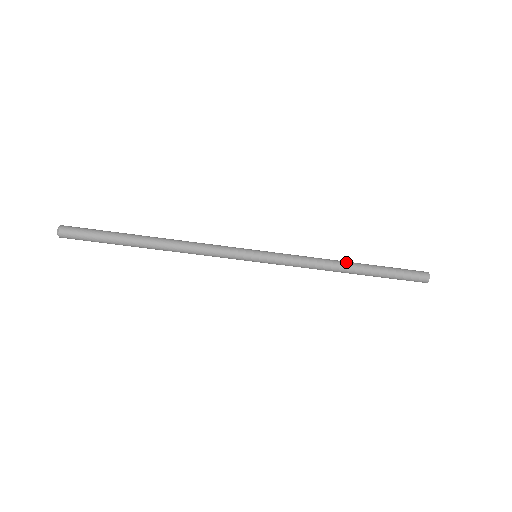
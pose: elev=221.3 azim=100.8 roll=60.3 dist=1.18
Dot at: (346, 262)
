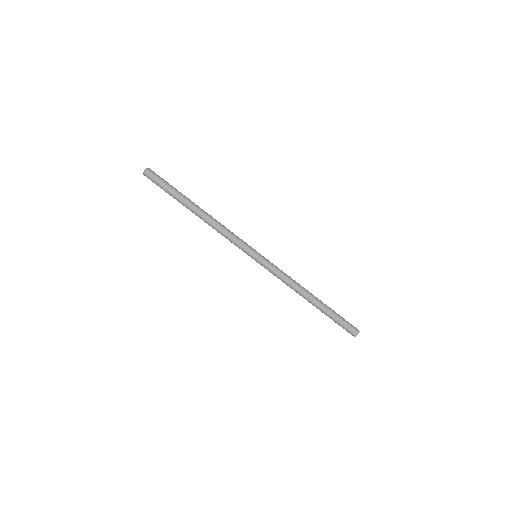
Dot at: (309, 292)
